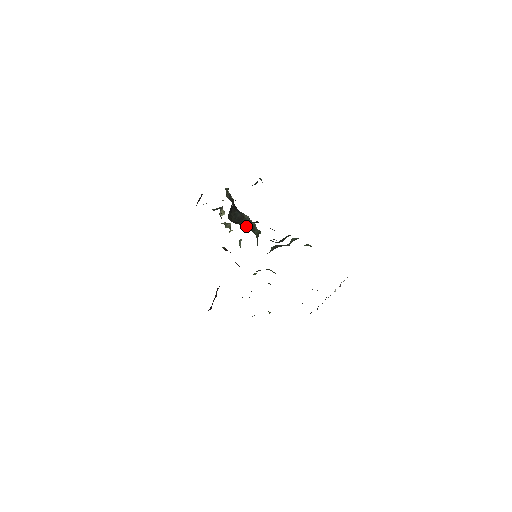
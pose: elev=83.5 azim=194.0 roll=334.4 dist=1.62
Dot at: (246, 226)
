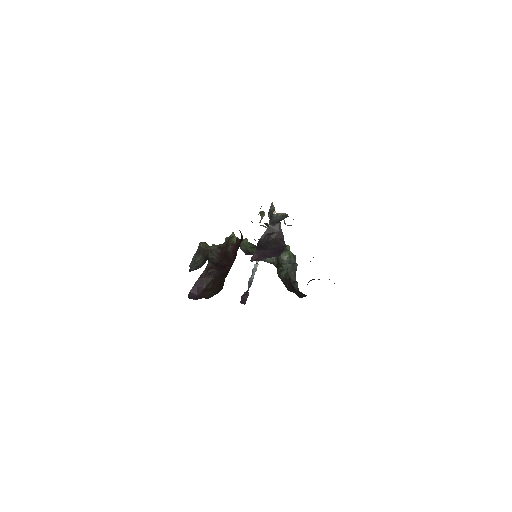
Dot at: occluded
